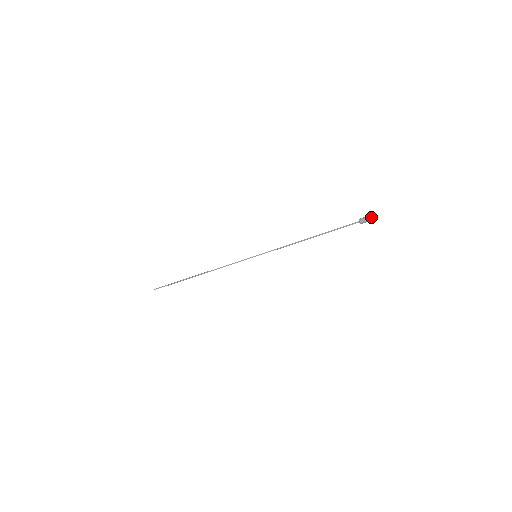
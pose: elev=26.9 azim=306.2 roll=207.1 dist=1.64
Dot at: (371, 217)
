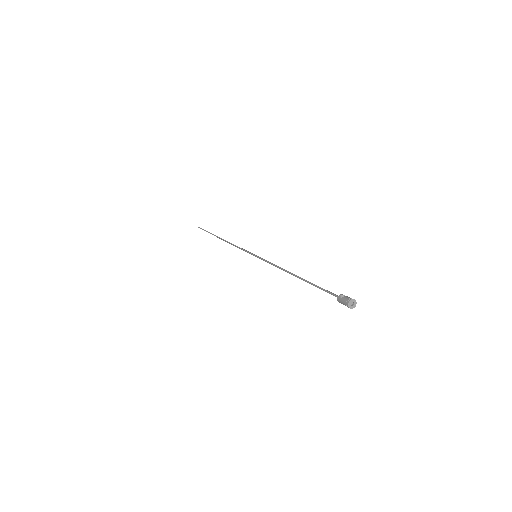
Dot at: (353, 303)
